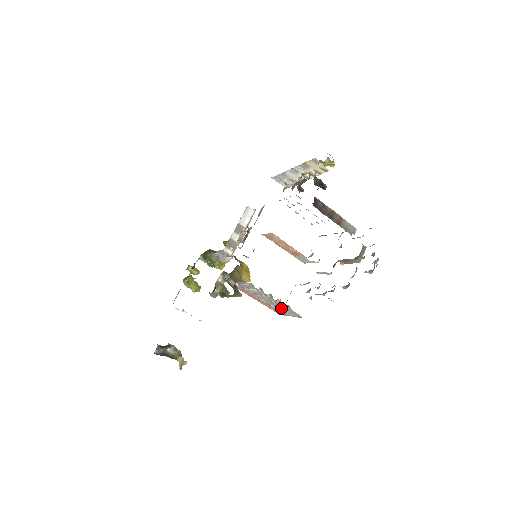
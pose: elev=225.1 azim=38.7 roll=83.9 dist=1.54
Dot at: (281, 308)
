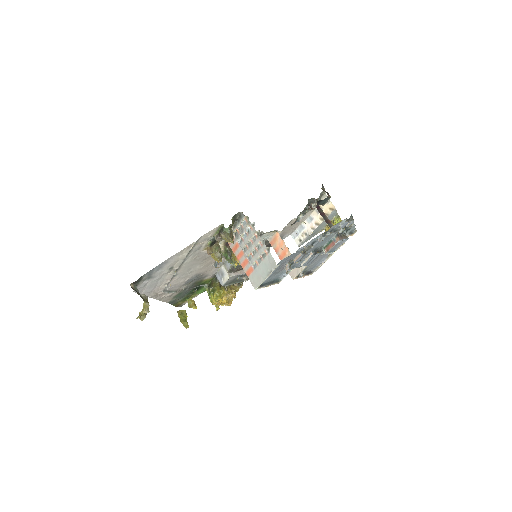
Dot at: (261, 261)
